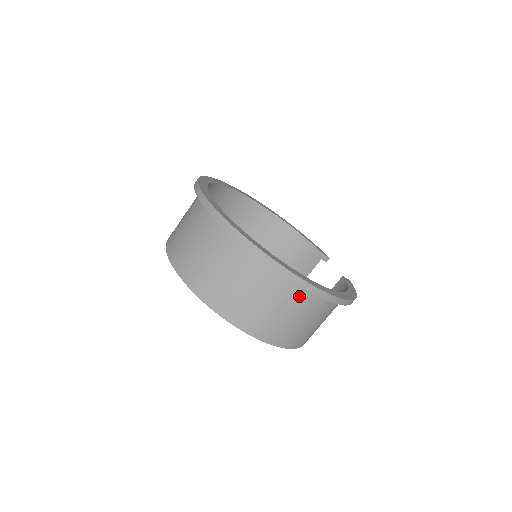
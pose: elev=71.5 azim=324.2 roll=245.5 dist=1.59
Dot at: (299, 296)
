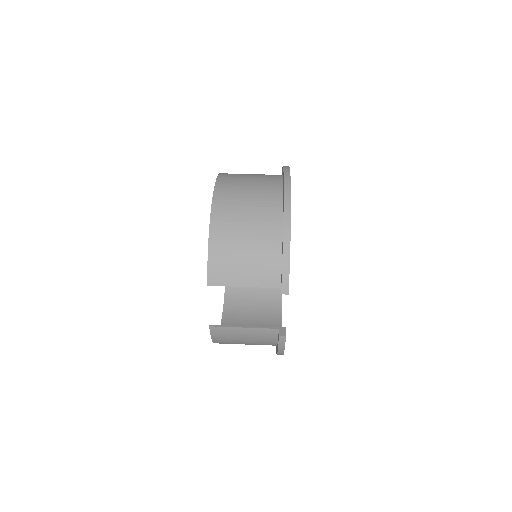
Dot at: (272, 178)
